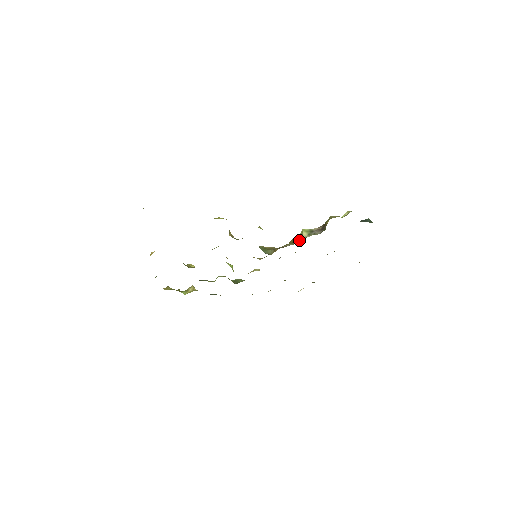
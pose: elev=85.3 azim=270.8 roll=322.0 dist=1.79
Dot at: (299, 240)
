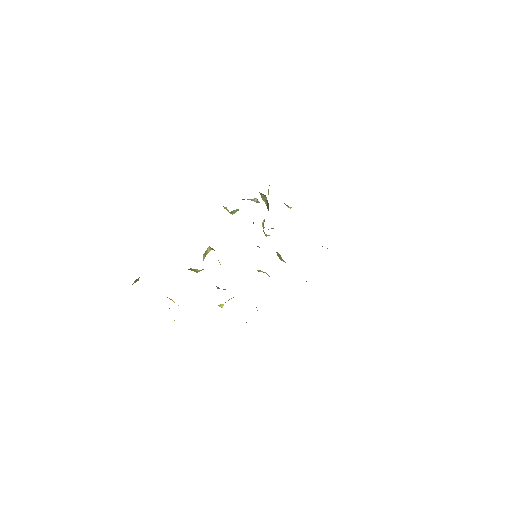
Dot at: occluded
